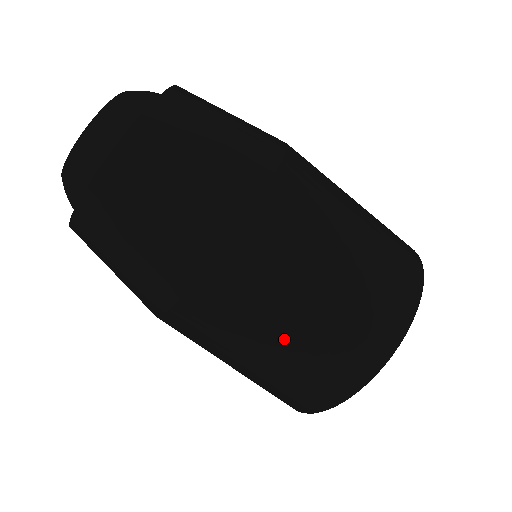
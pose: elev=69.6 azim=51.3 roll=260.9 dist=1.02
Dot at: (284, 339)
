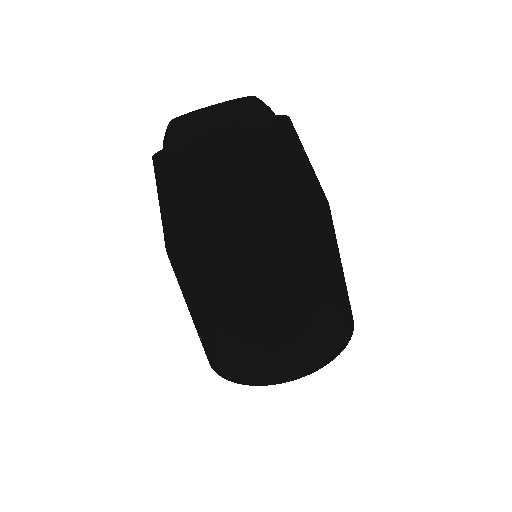
Dot at: (235, 330)
